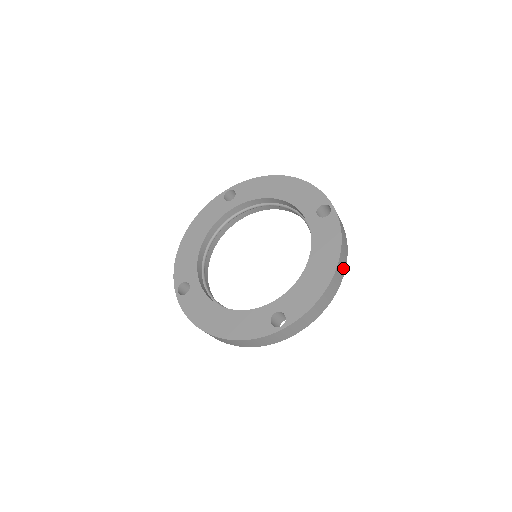
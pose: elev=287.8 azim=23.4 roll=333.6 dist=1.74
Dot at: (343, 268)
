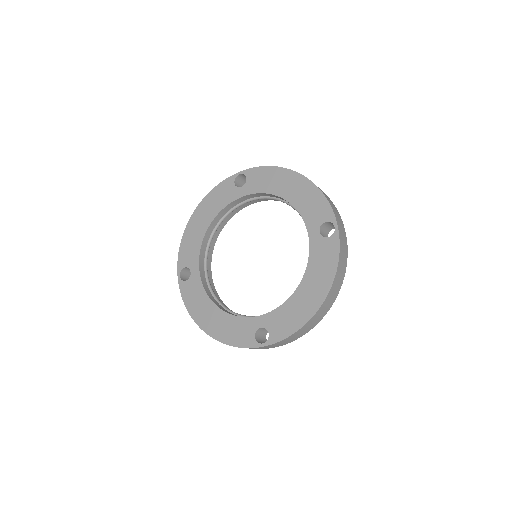
Dot at: (335, 294)
